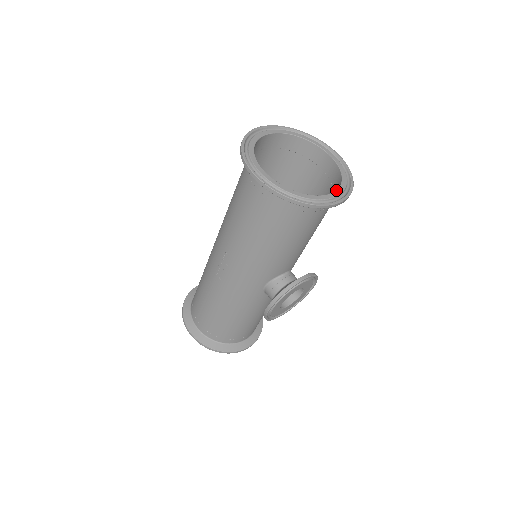
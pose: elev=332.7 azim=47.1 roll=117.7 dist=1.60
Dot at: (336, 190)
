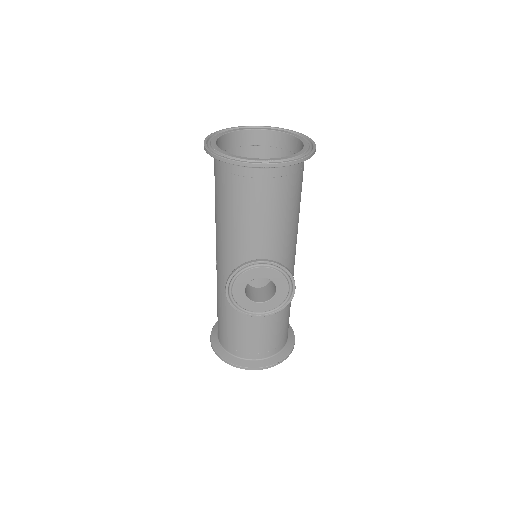
Dot at: (274, 158)
